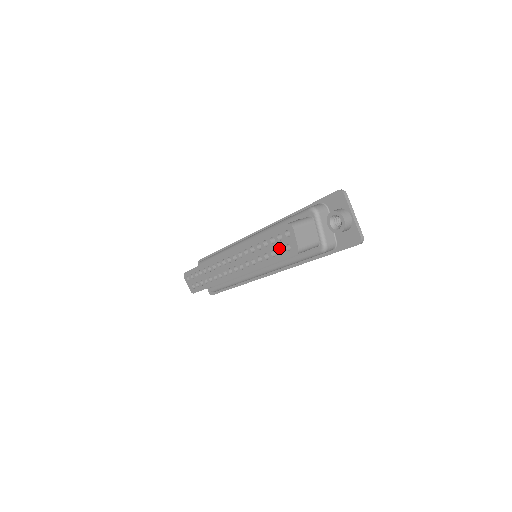
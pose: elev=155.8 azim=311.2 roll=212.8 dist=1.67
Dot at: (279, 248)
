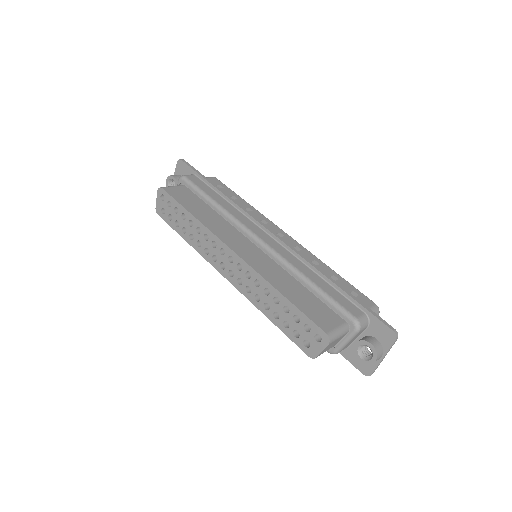
Dot at: (296, 329)
